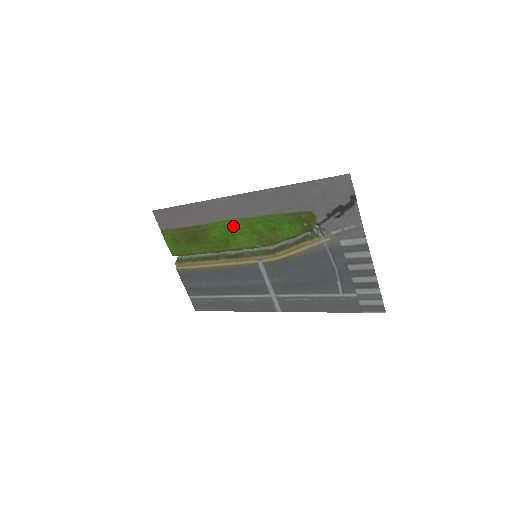
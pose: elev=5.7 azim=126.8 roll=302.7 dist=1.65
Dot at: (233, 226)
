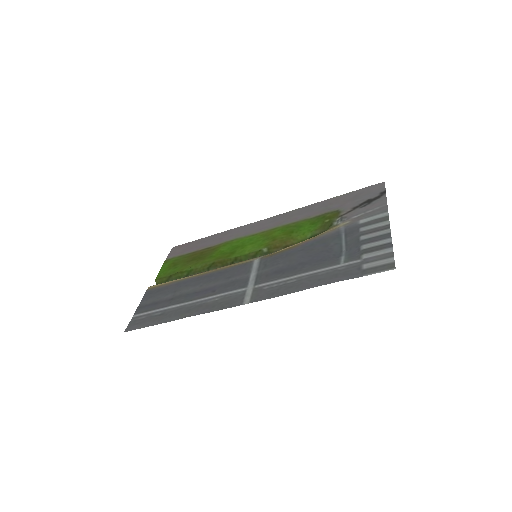
Dot at: (249, 239)
